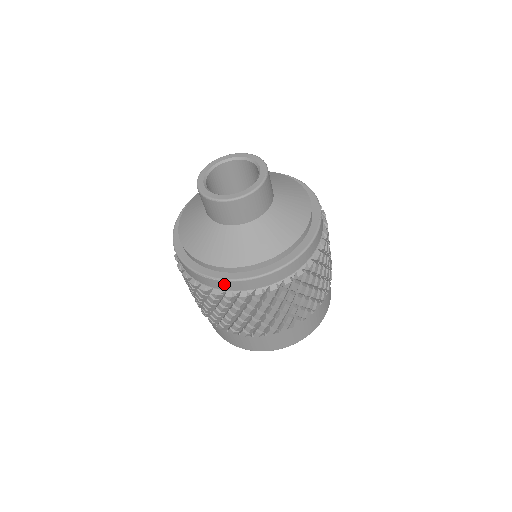
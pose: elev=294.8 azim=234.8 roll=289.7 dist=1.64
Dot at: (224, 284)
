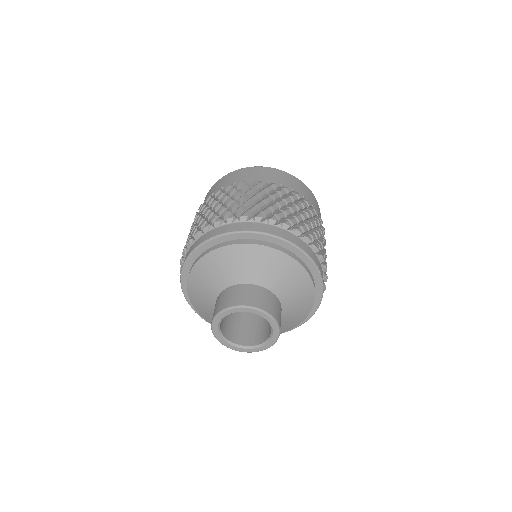
Dot at: occluded
